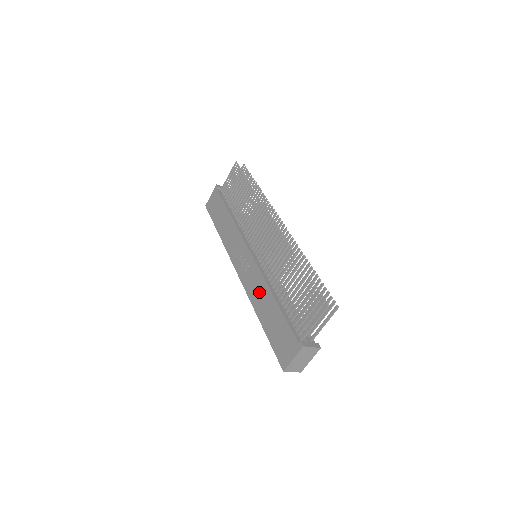
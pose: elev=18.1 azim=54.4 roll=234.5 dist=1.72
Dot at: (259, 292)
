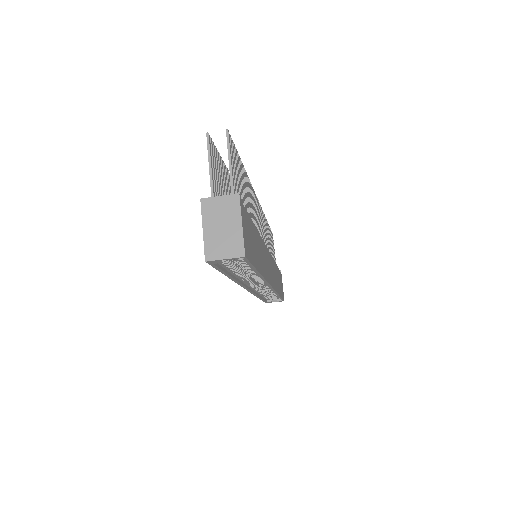
Dot at: occluded
